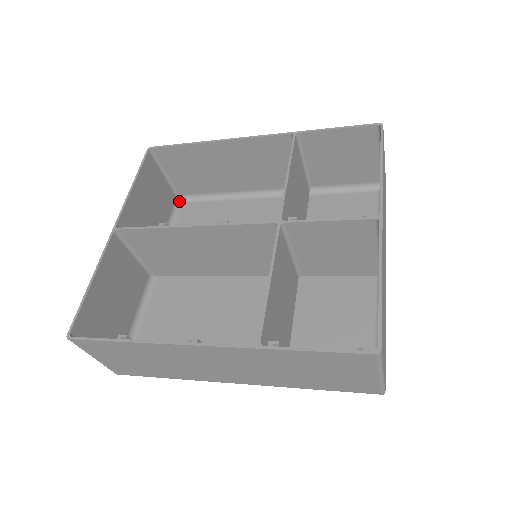
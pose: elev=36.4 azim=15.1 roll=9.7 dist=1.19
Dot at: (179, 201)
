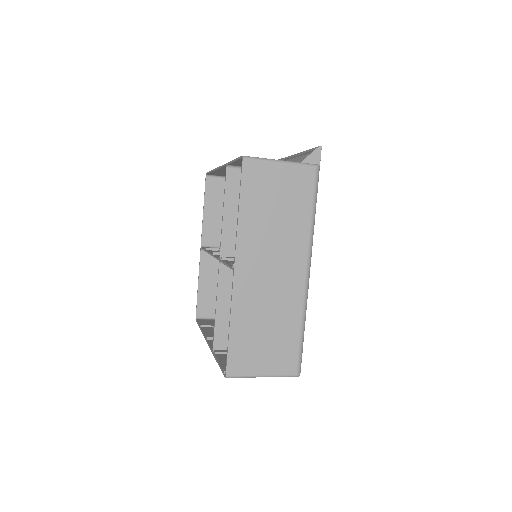
Dot at: occluded
